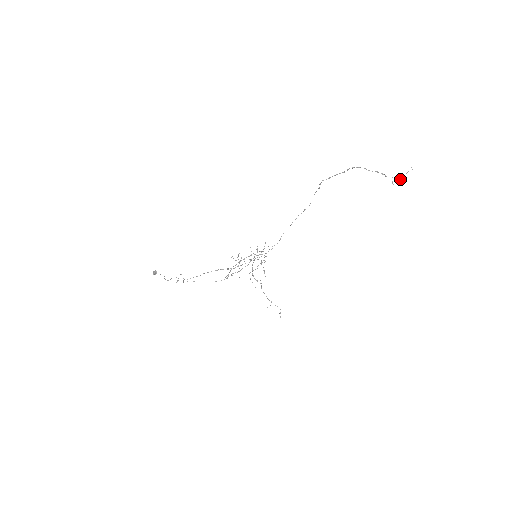
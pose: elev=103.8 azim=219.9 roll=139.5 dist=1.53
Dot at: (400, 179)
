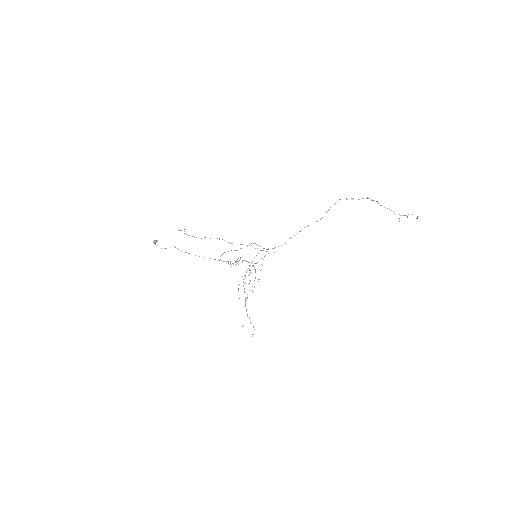
Dot at: occluded
